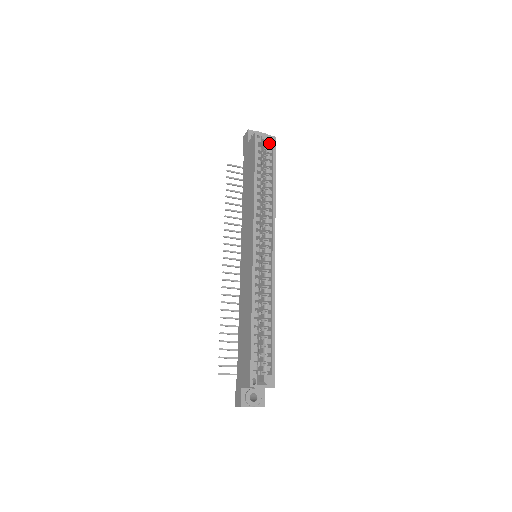
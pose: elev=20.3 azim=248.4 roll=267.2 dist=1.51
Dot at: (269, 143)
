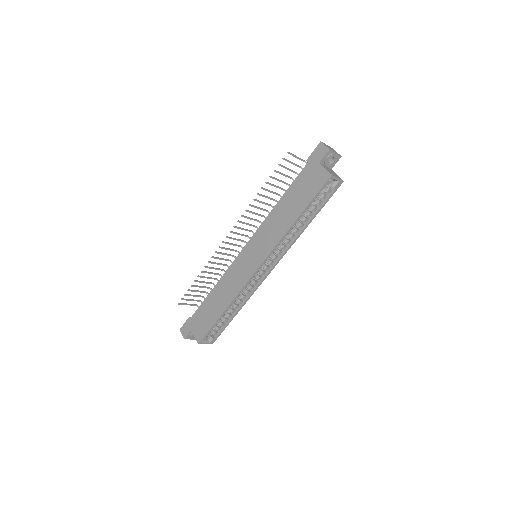
Dot at: (334, 186)
